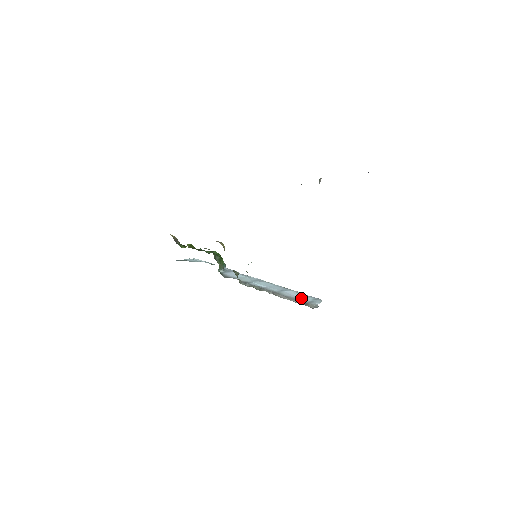
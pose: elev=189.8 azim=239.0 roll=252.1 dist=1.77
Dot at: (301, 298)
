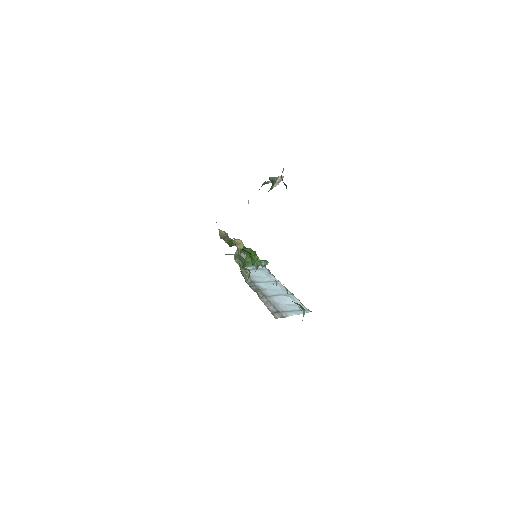
Dot at: (285, 306)
